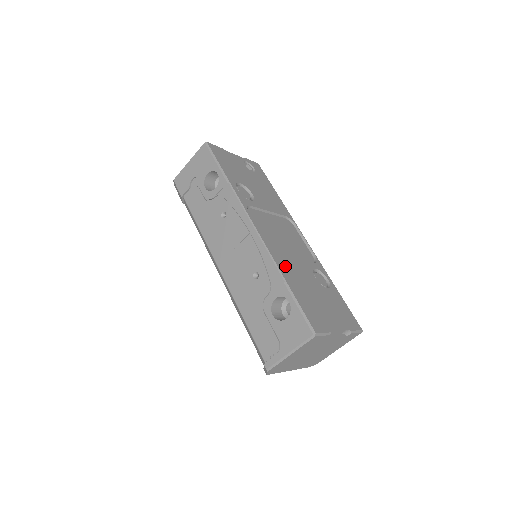
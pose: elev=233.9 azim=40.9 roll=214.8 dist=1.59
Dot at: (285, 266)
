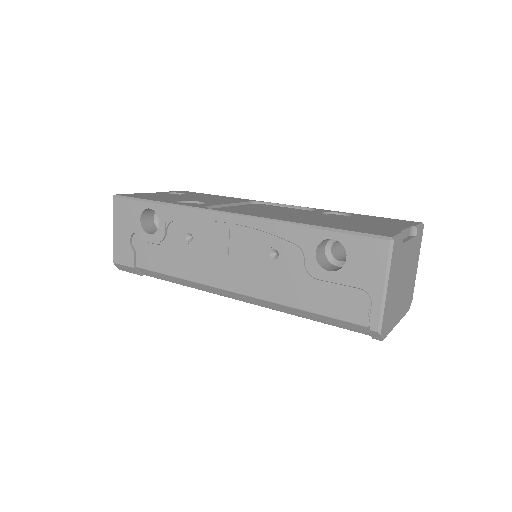
Dot at: (294, 219)
